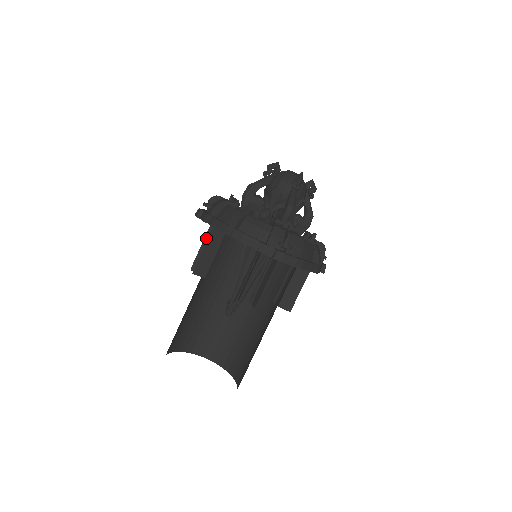
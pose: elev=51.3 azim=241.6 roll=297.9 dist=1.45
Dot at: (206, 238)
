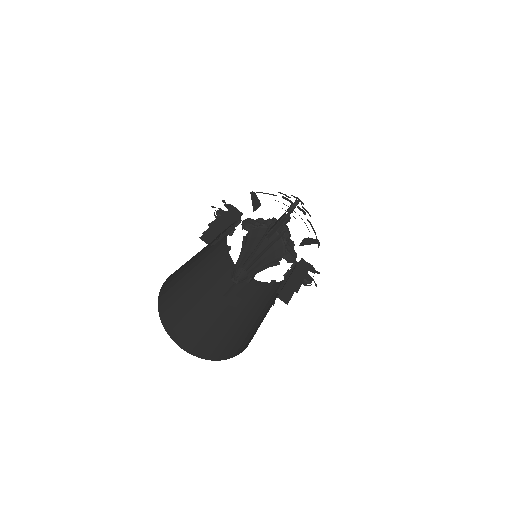
Dot at: occluded
